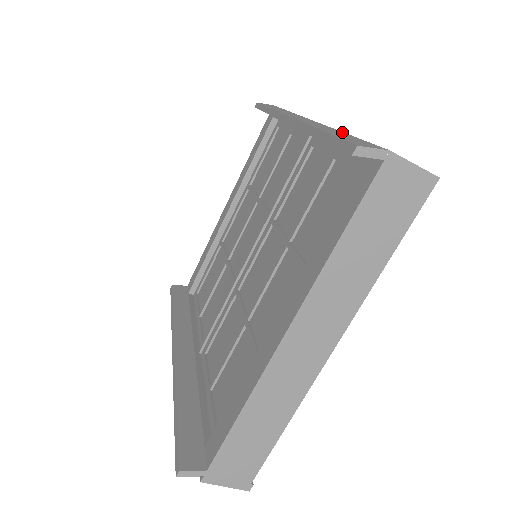
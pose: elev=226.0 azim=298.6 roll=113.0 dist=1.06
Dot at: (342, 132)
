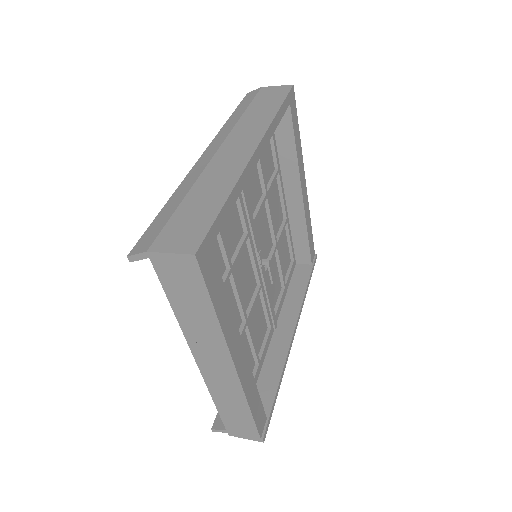
Dot at: (183, 196)
